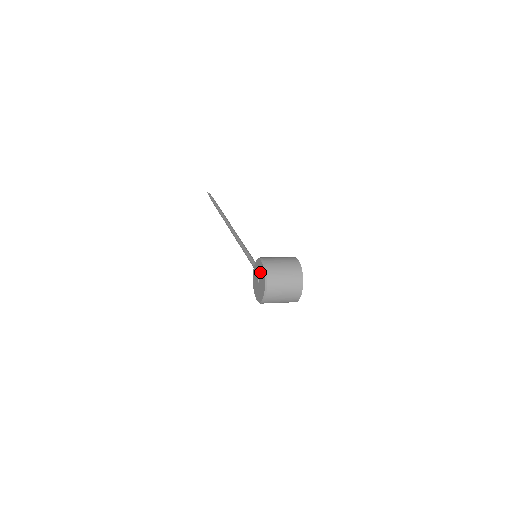
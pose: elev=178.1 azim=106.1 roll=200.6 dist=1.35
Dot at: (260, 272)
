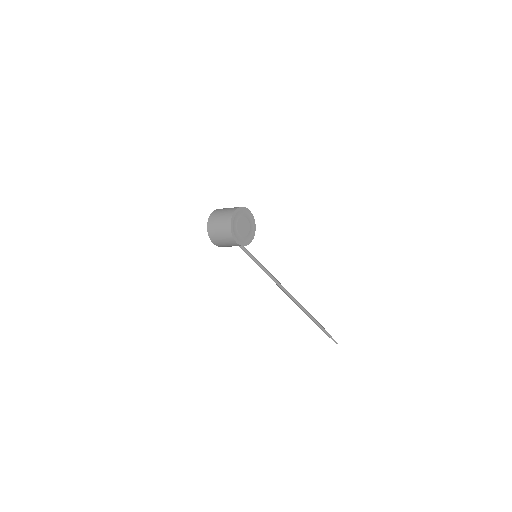
Dot at: occluded
